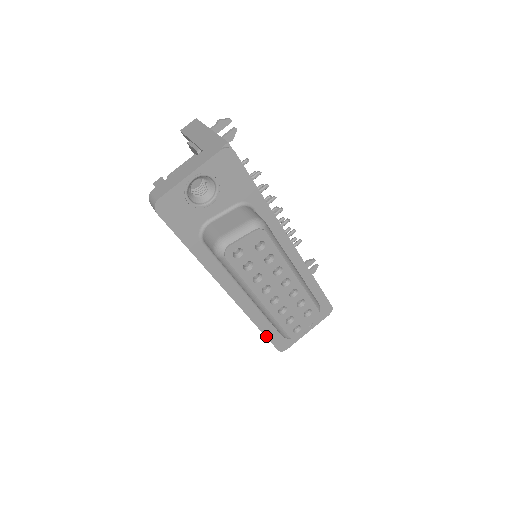
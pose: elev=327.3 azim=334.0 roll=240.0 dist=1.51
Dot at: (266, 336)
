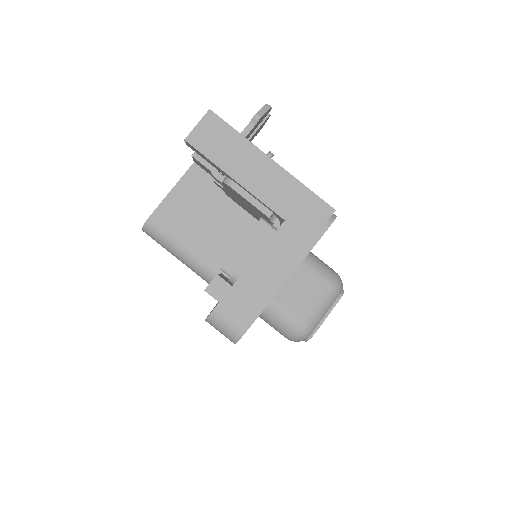
Dot at: occluded
